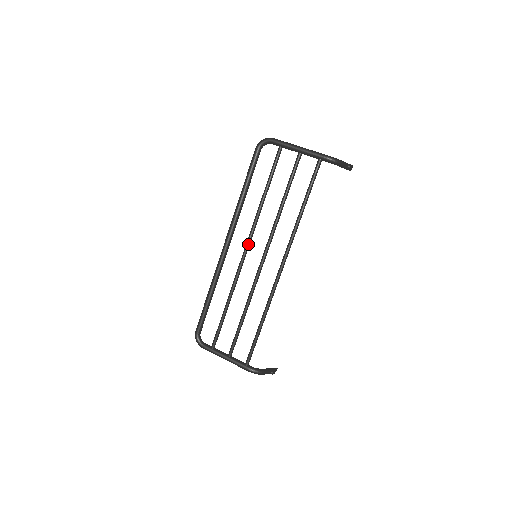
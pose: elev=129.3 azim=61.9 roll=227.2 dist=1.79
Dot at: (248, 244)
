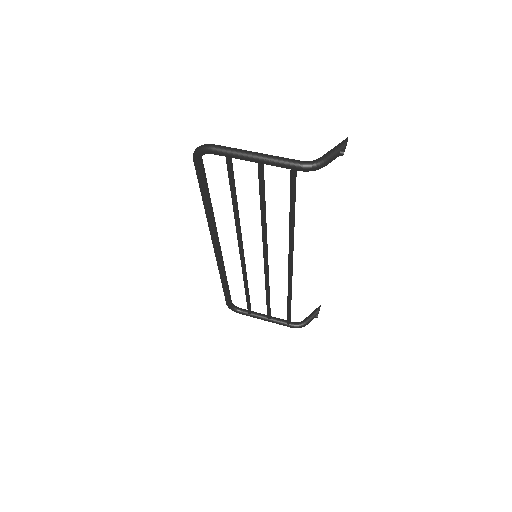
Dot at: (241, 249)
